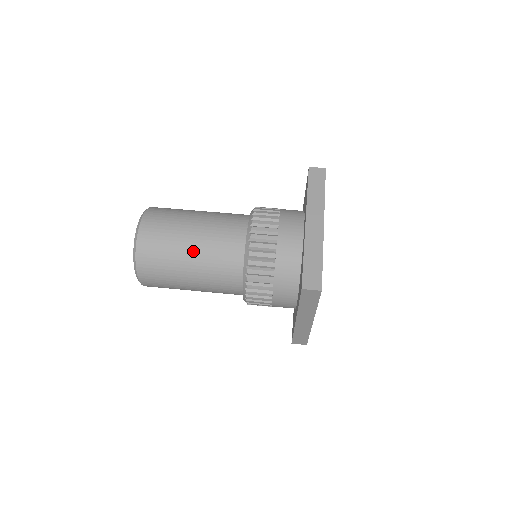
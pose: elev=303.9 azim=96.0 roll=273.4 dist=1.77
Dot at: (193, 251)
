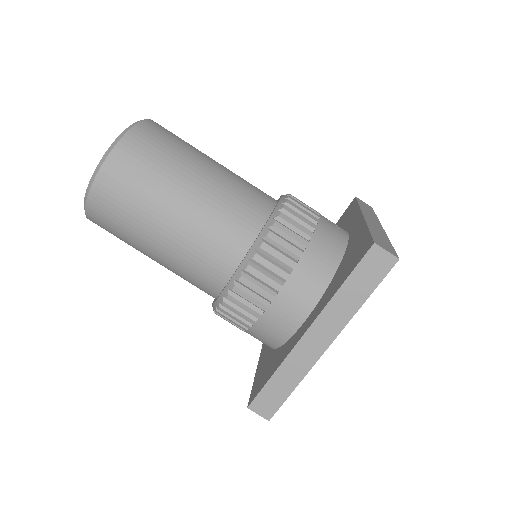
Dot at: (158, 252)
